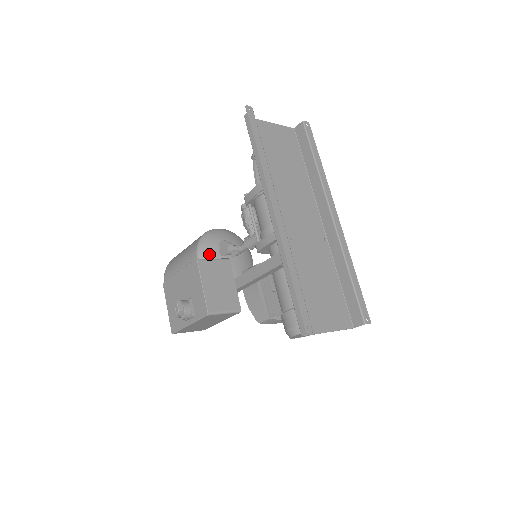
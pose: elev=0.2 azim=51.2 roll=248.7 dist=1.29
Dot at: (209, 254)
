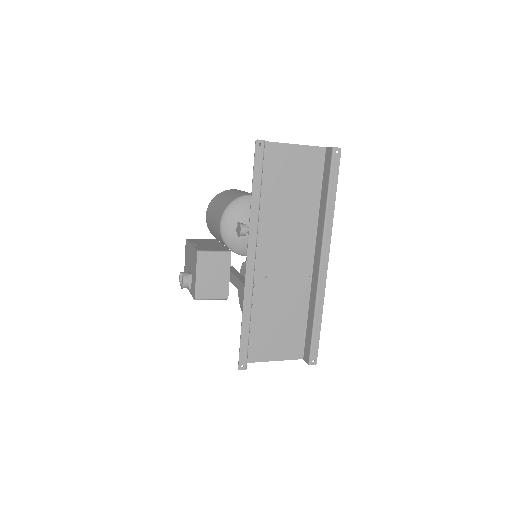
Dot at: (231, 224)
